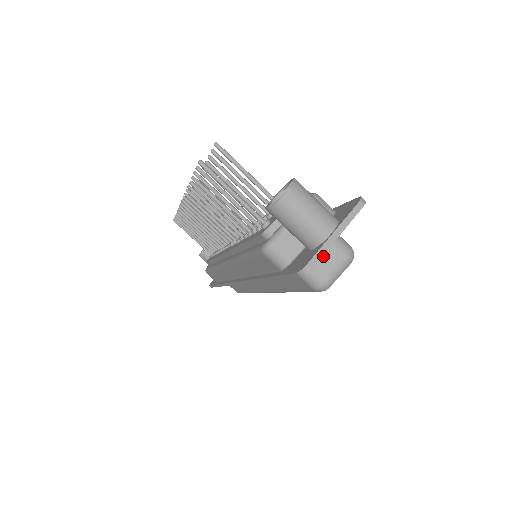
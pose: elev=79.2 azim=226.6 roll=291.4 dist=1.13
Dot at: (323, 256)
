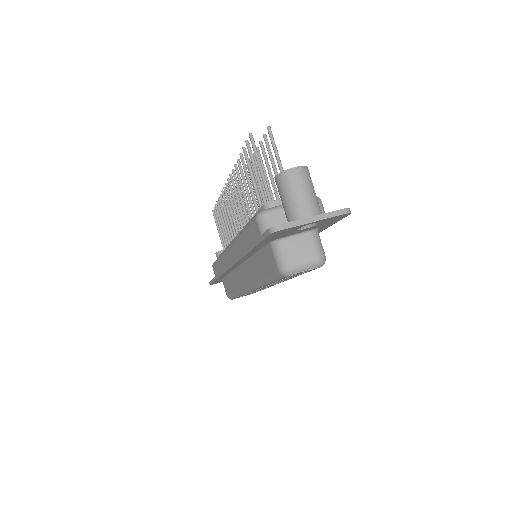
Dot at: (299, 247)
